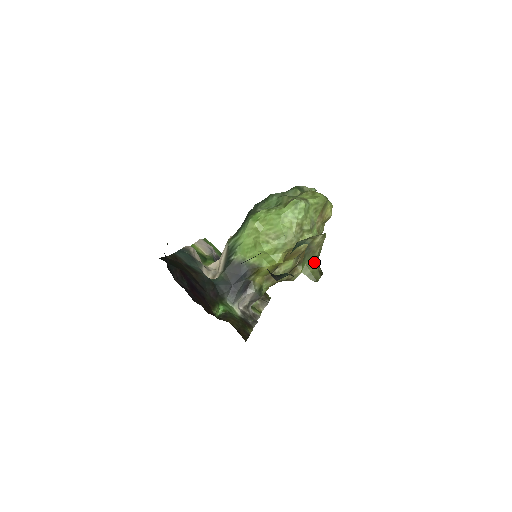
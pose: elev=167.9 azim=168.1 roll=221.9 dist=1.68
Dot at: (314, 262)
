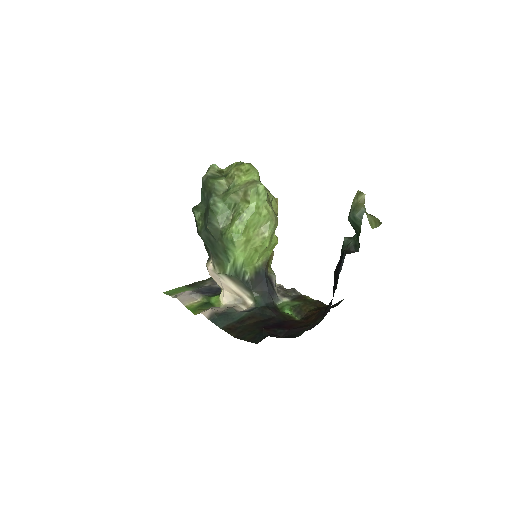
Dot at: (368, 215)
